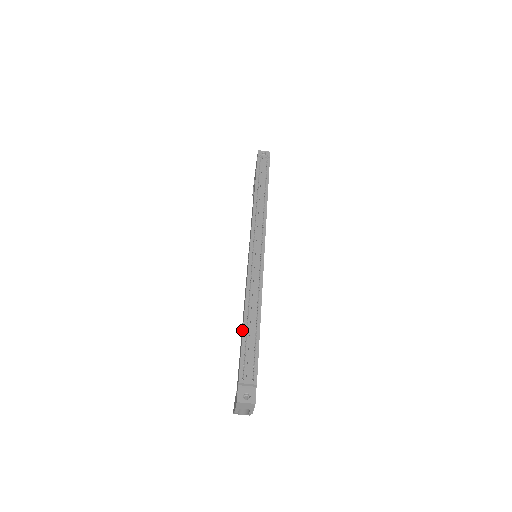
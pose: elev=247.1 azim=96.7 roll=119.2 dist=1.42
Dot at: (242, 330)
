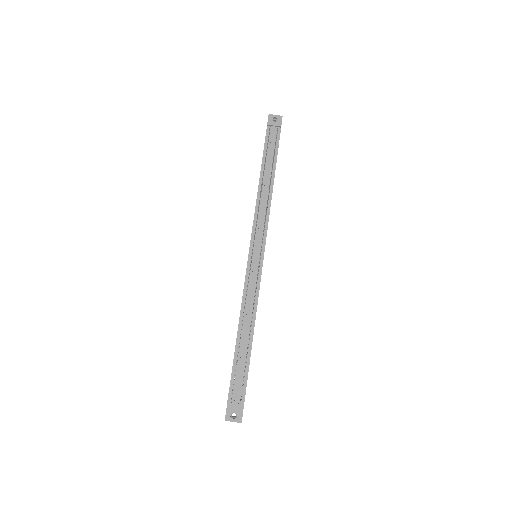
Dot at: (235, 345)
